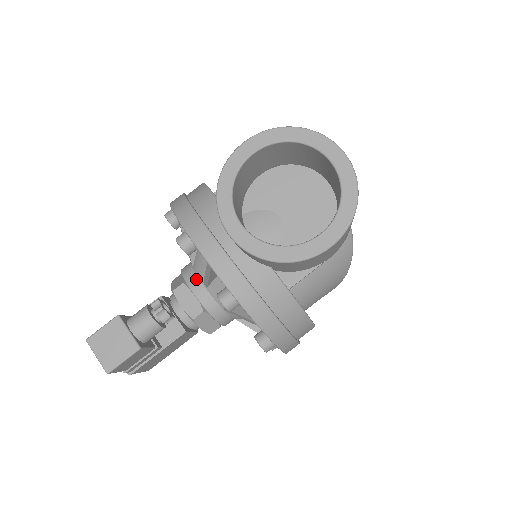
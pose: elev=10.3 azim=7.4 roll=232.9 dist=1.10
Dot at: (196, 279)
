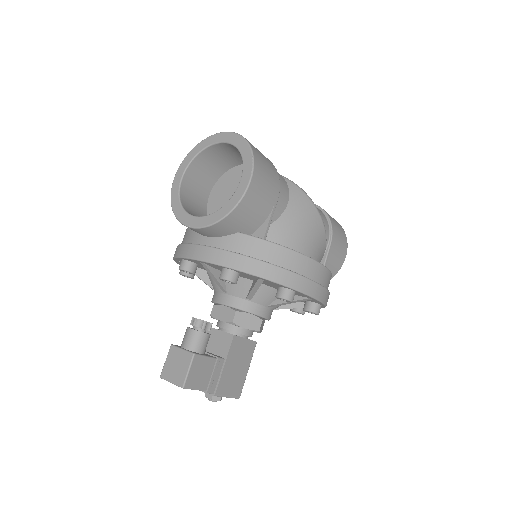
Dot at: (218, 294)
